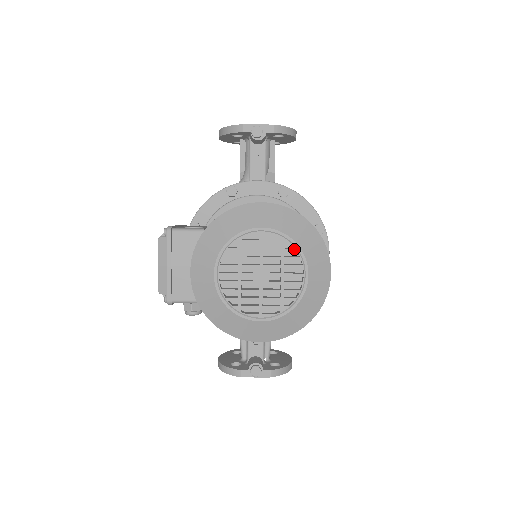
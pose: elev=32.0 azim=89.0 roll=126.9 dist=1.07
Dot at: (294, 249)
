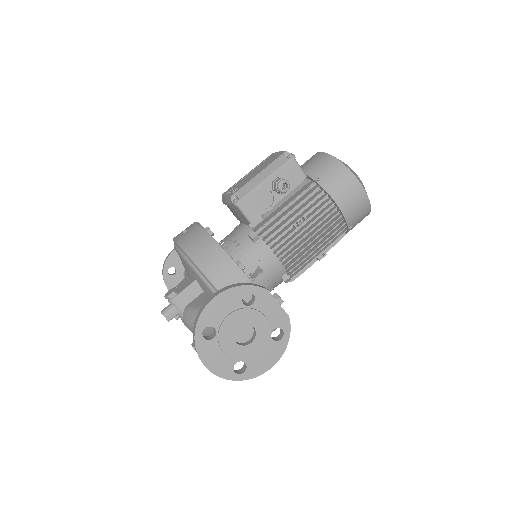
Dot at: occluded
